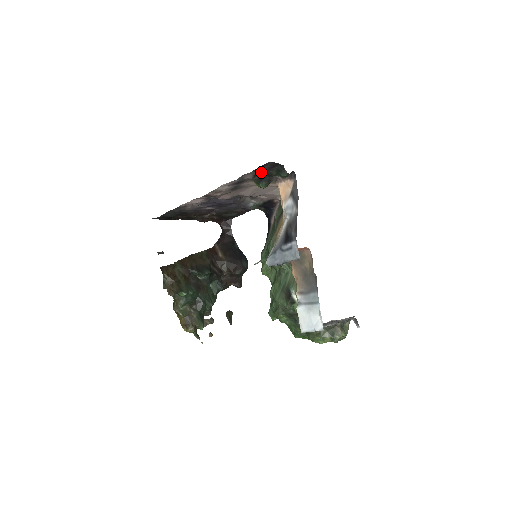
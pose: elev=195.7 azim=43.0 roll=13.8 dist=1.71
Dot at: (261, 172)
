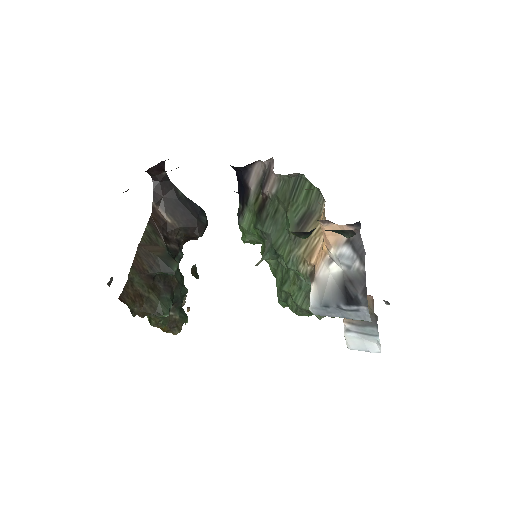
Dot at: occluded
